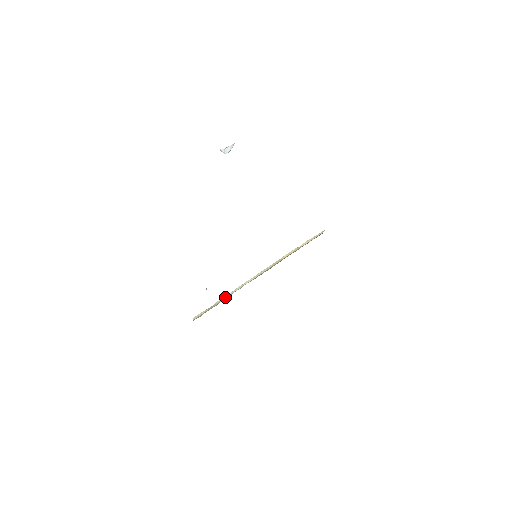
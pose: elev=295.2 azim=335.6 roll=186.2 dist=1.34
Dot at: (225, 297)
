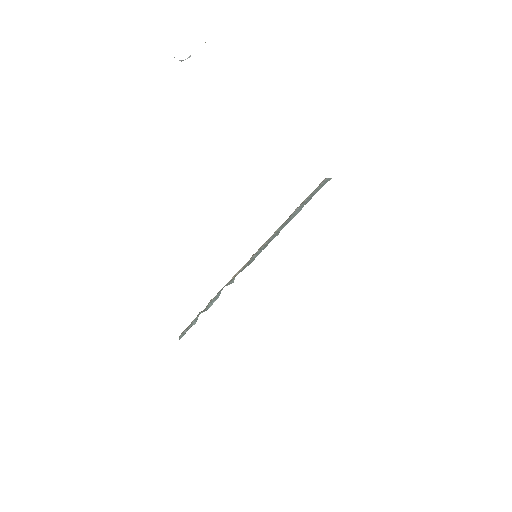
Dot at: occluded
